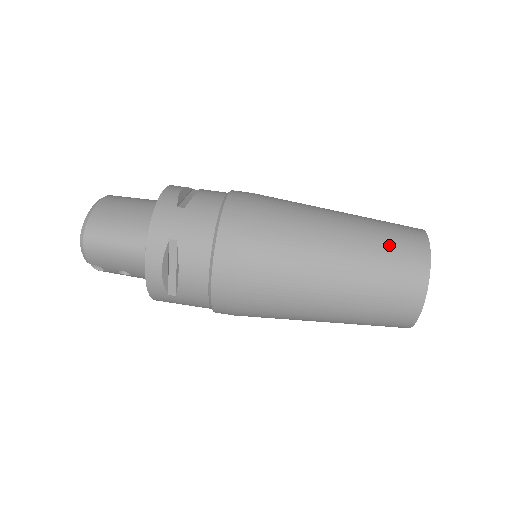
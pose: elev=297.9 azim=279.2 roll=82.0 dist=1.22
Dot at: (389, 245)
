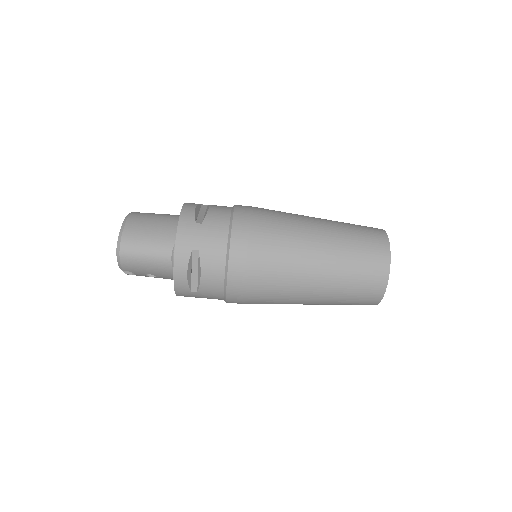
Dot at: (360, 245)
